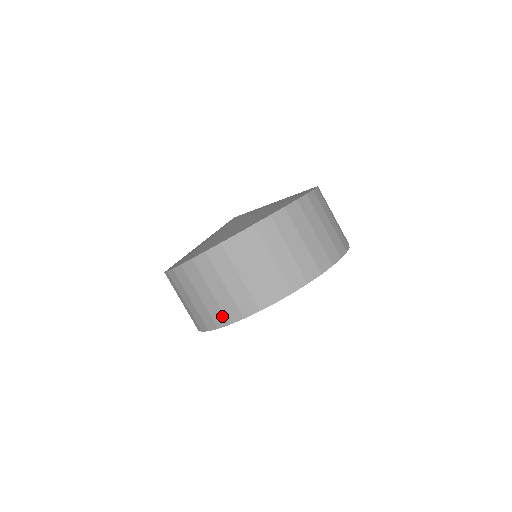
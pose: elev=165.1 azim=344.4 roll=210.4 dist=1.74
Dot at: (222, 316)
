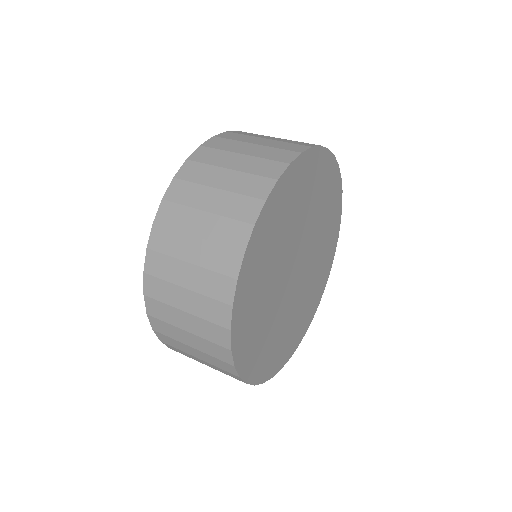
Dot at: (217, 329)
